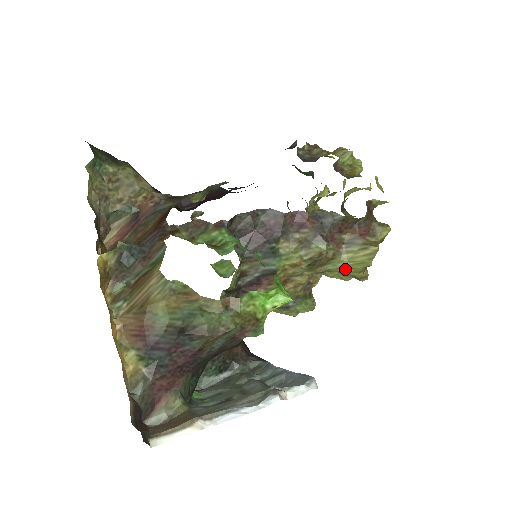
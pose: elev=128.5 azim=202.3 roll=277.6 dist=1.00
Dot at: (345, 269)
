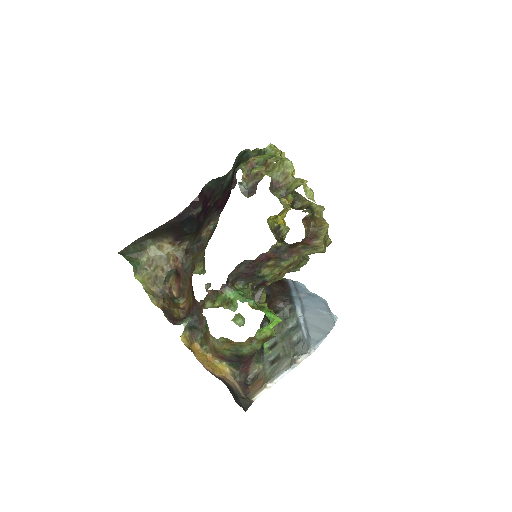
Dot at: occluded
